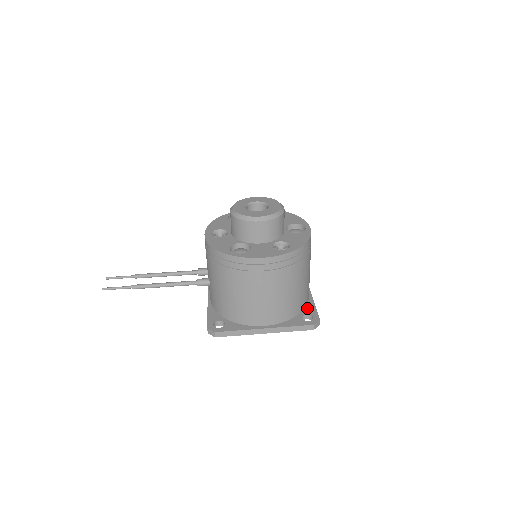
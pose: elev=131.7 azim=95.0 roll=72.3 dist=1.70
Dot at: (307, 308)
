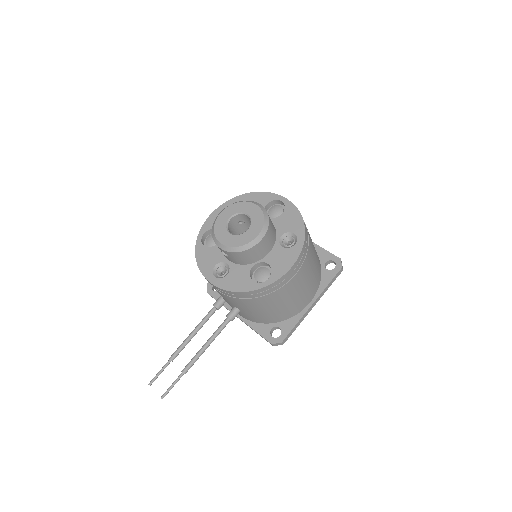
Dot at: (320, 256)
